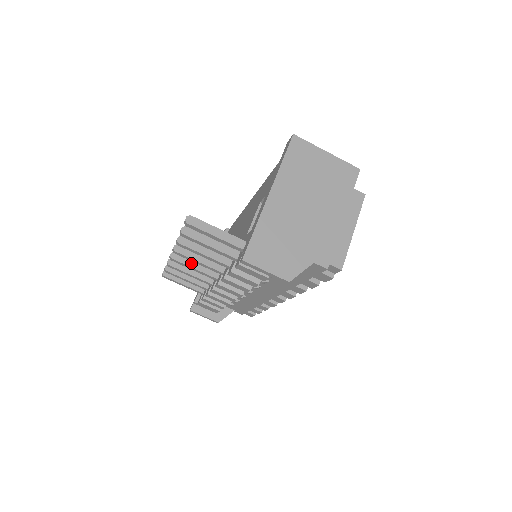
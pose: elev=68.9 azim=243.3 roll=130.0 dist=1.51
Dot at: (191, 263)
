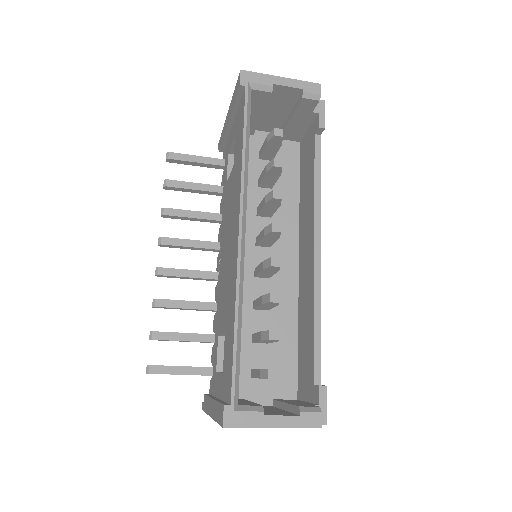
Dot at: (184, 248)
